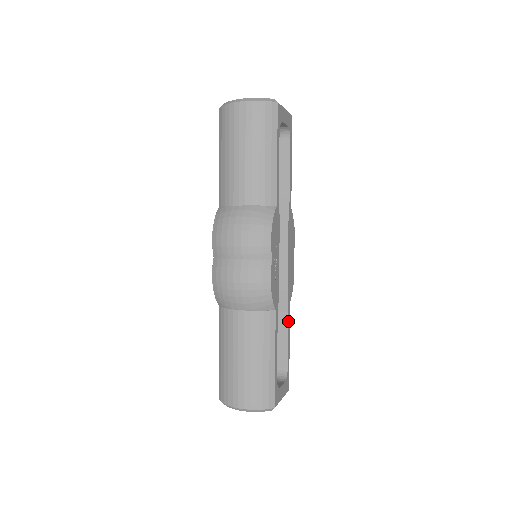
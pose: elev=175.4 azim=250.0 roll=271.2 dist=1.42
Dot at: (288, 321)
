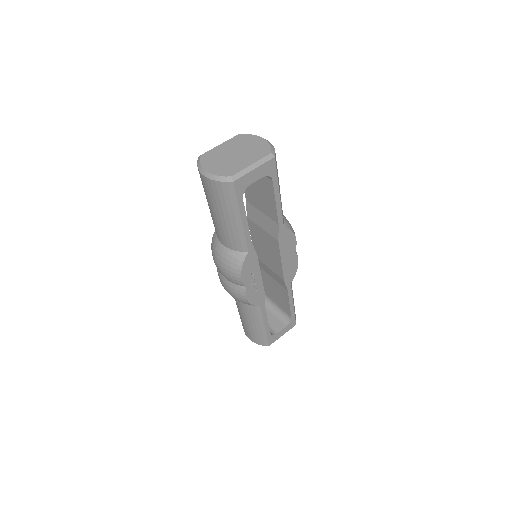
Dot at: (289, 295)
